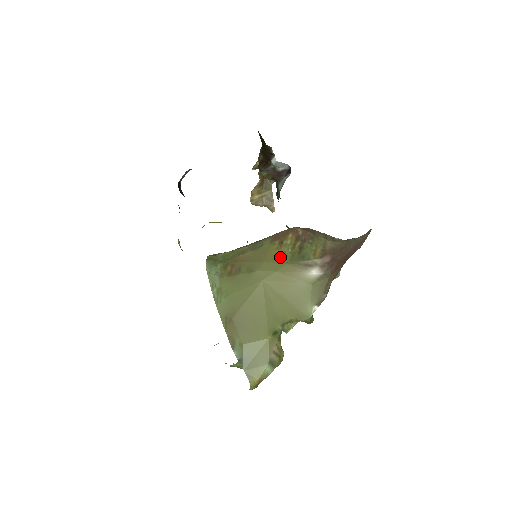
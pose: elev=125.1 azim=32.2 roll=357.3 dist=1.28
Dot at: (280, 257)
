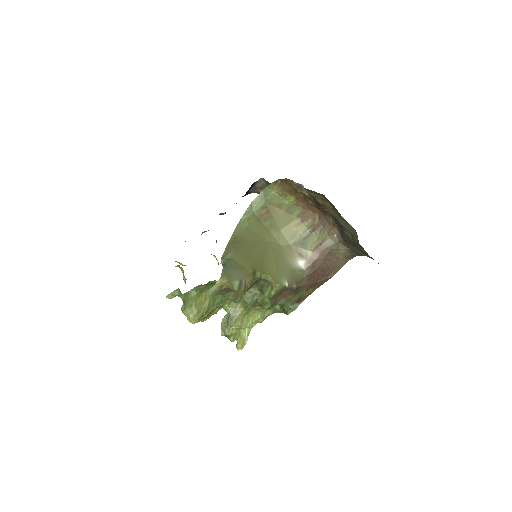
Dot at: (291, 235)
